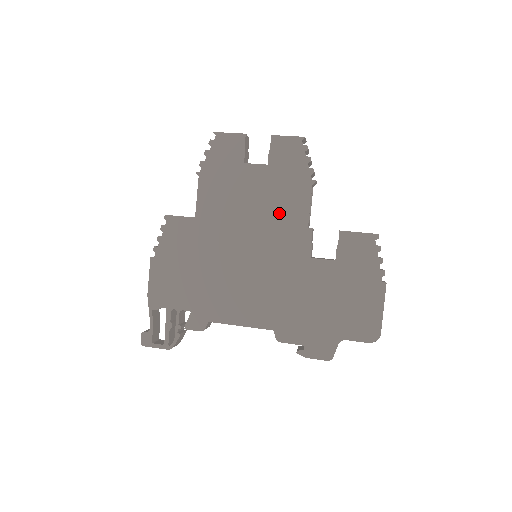
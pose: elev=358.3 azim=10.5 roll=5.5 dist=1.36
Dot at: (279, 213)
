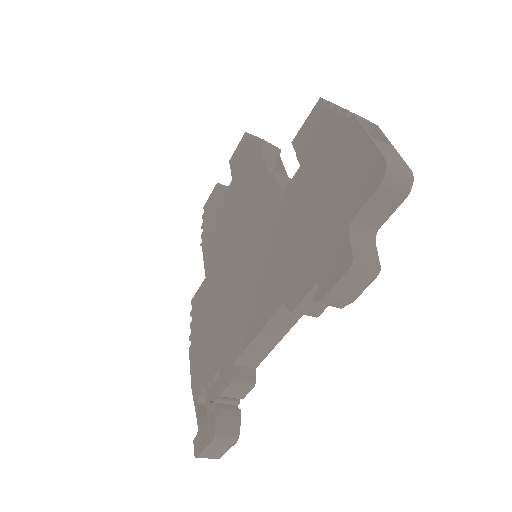
Dot at: (249, 197)
